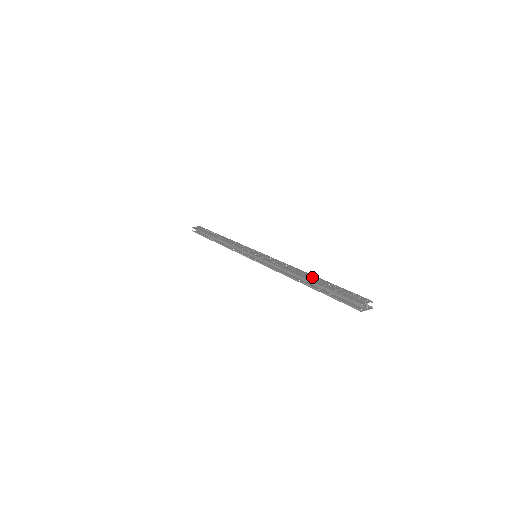
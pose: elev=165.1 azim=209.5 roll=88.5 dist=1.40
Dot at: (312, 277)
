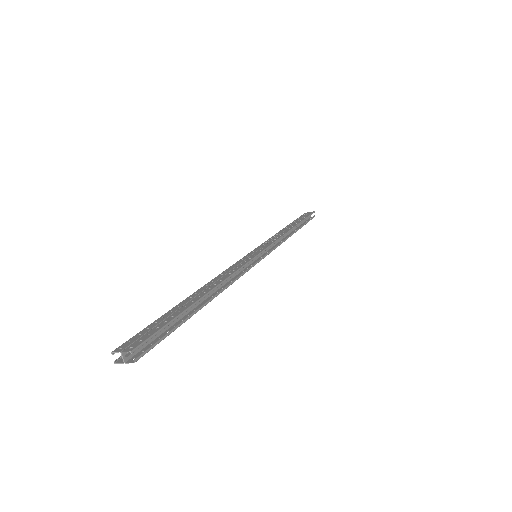
Dot at: (197, 296)
